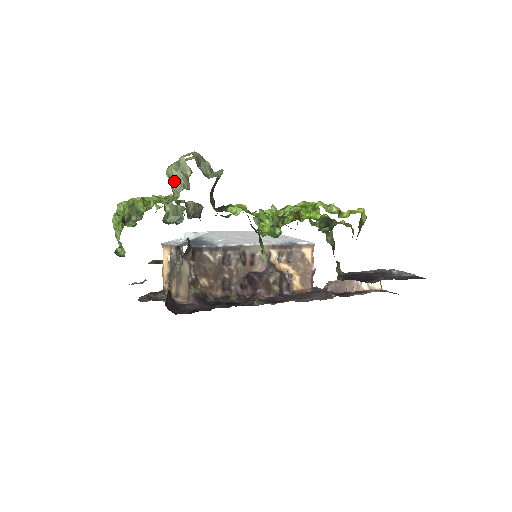
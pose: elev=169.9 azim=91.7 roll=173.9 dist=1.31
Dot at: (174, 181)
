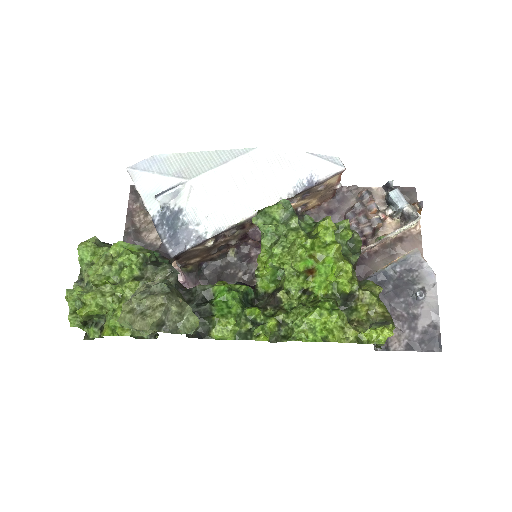
Dot at: occluded
